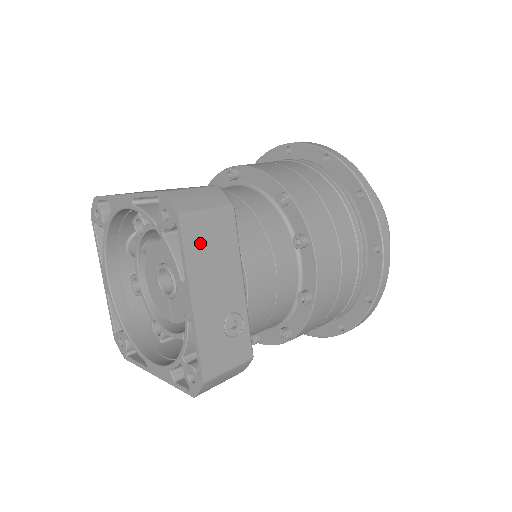
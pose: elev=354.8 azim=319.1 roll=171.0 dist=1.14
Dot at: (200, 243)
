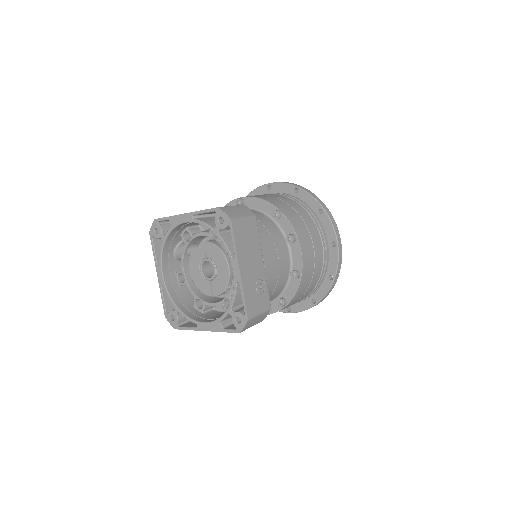
Dot at: (242, 236)
